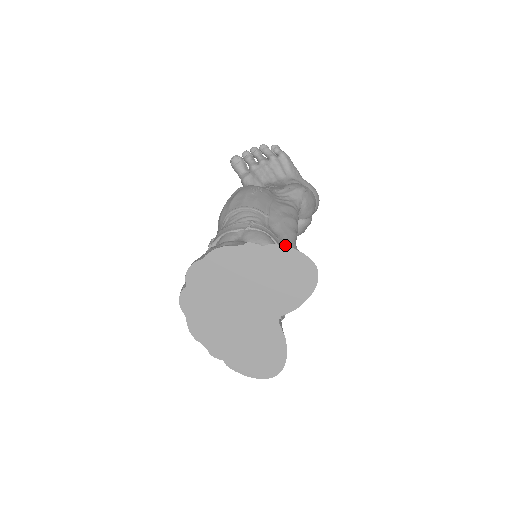
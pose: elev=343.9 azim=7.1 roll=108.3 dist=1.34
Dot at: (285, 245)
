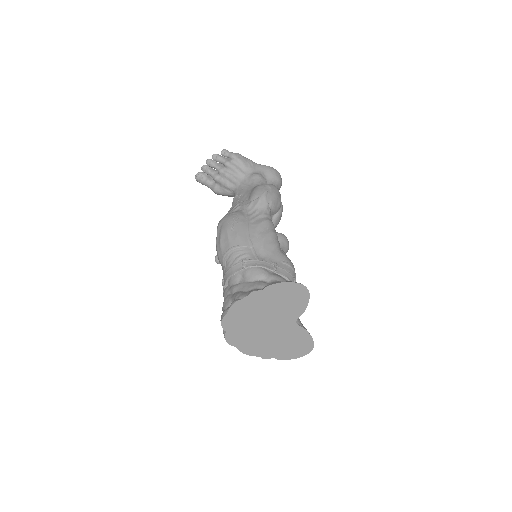
Dot at: (274, 264)
